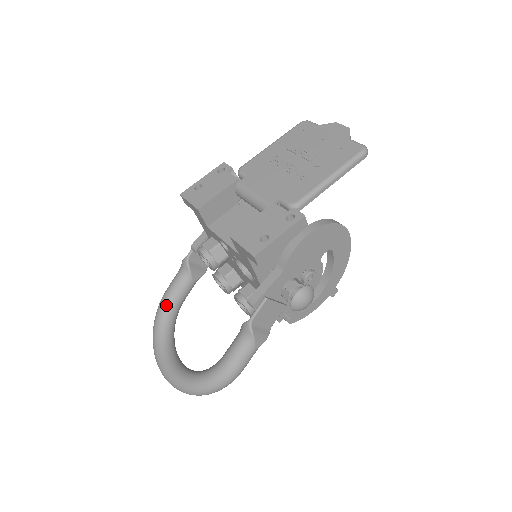
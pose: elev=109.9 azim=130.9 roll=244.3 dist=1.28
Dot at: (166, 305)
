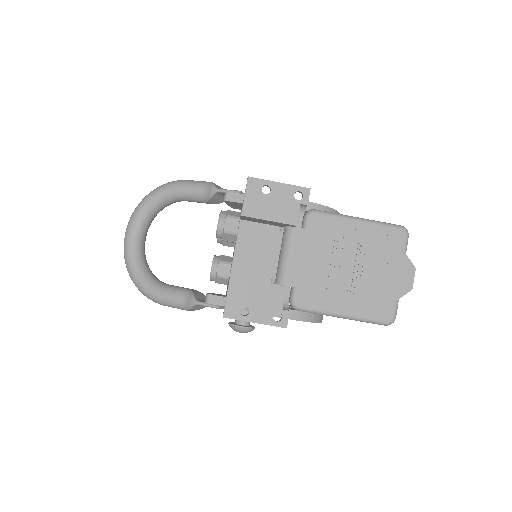
Dot at: (172, 194)
